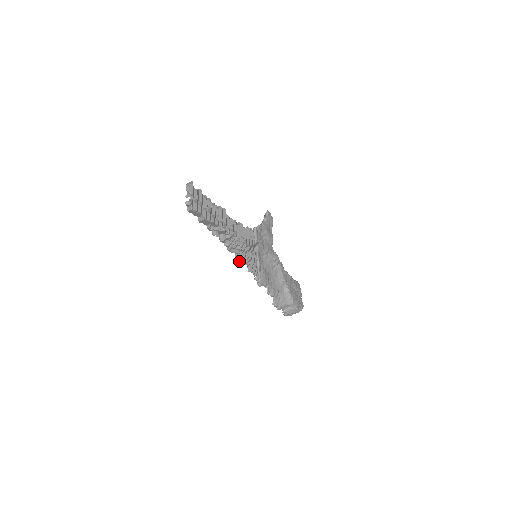
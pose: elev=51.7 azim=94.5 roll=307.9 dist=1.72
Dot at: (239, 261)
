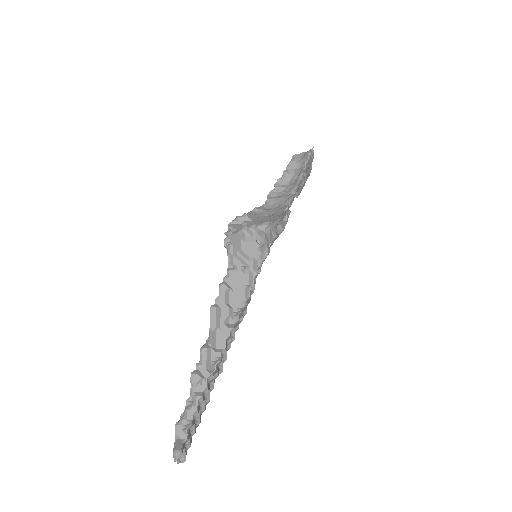
Dot at: occluded
